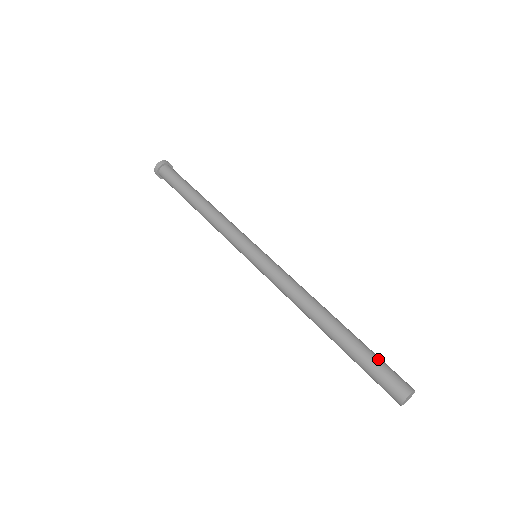
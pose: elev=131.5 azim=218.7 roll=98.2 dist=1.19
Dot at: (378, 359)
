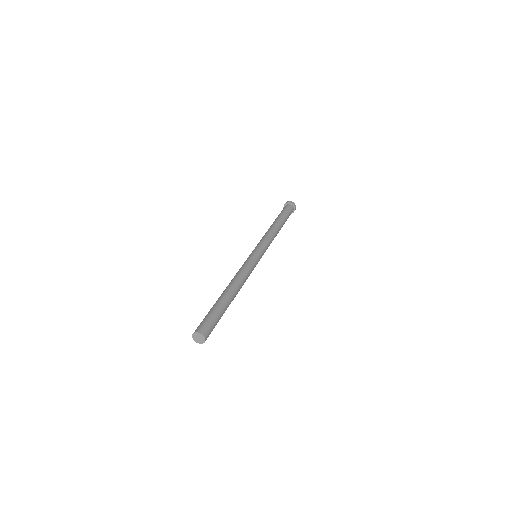
Dot at: (212, 314)
